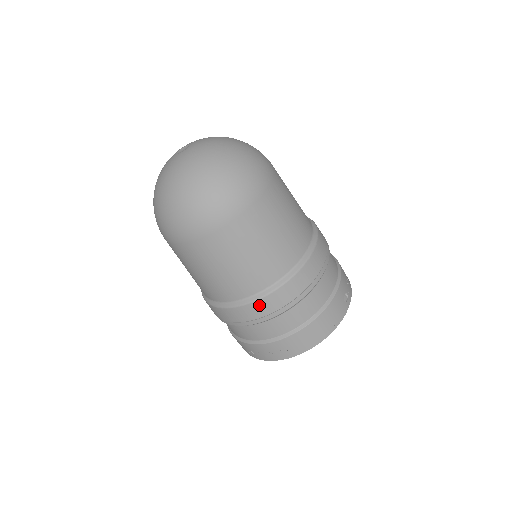
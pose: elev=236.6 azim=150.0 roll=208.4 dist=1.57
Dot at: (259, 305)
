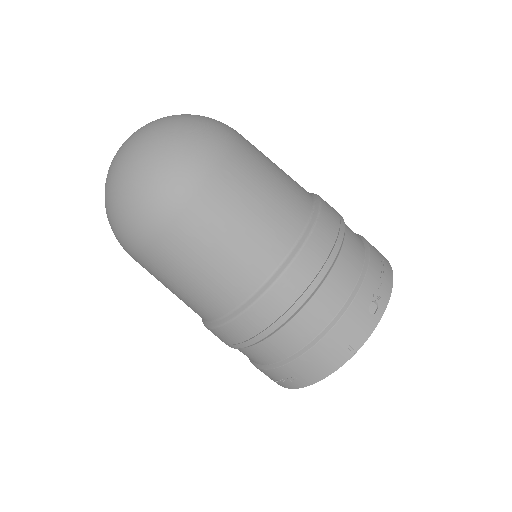
Dot at: (234, 327)
